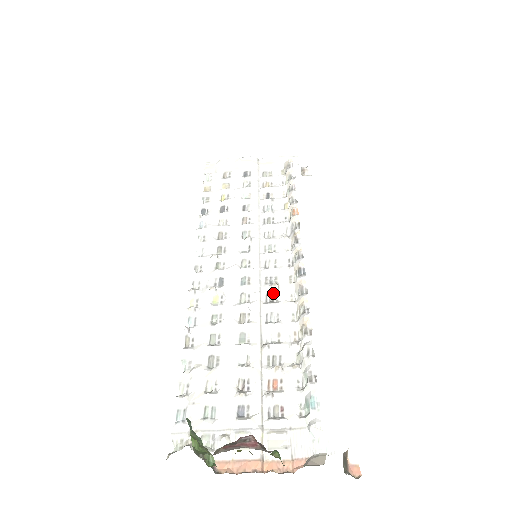
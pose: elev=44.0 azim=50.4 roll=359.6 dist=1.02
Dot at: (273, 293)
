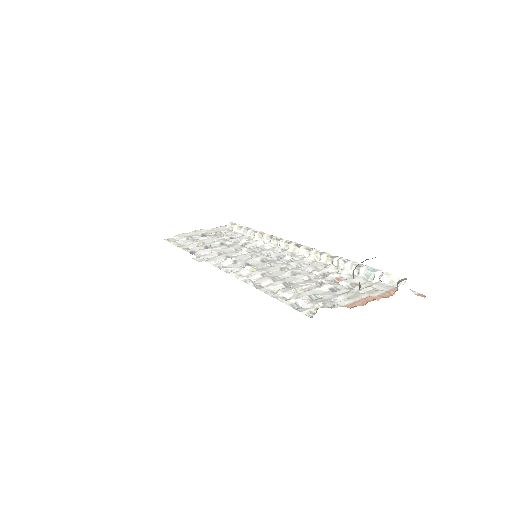
Dot at: (290, 259)
